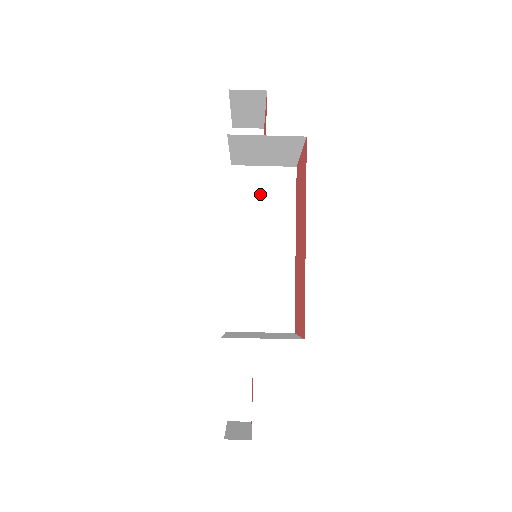
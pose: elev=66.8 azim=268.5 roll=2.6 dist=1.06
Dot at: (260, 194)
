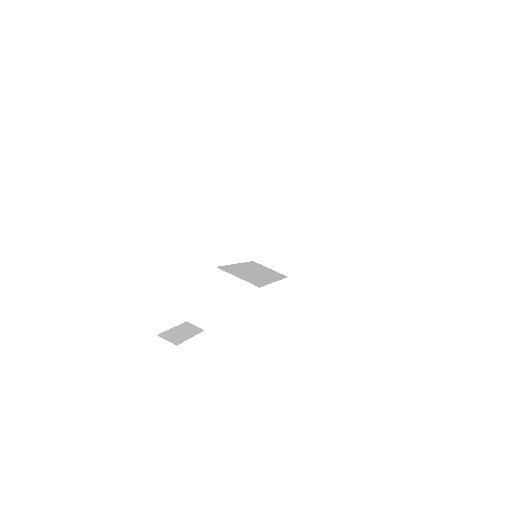
Dot at: (264, 269)
